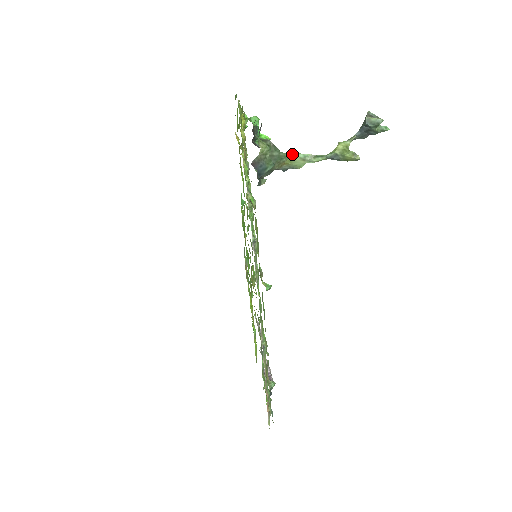
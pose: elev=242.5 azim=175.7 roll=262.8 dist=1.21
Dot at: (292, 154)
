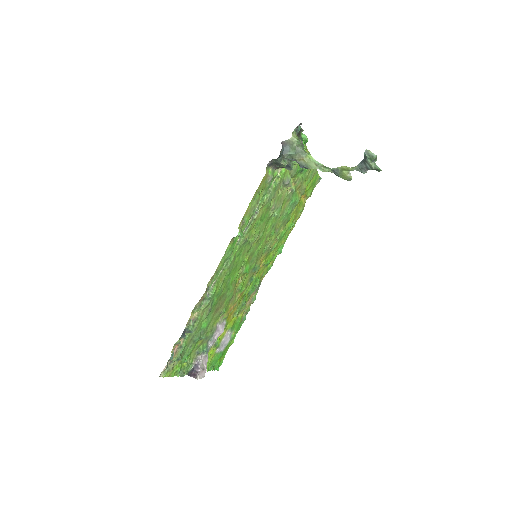
Dot at: (311, 157)
